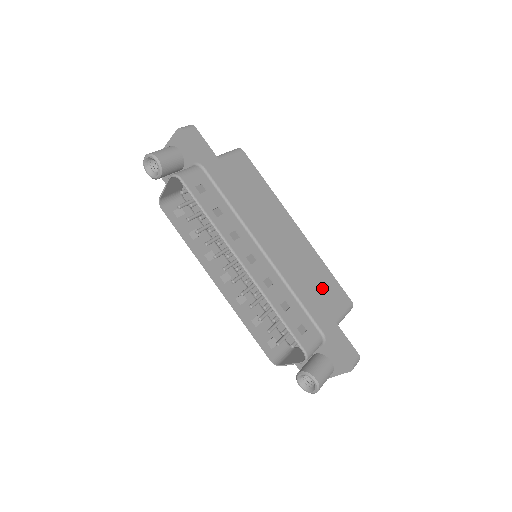
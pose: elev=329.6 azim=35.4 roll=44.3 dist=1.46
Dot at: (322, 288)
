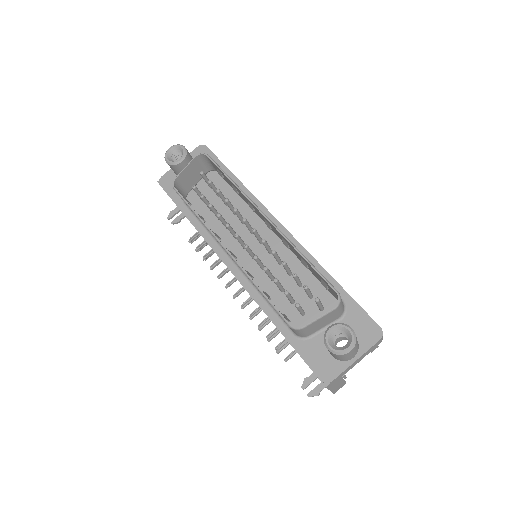
Dot at: occluded
